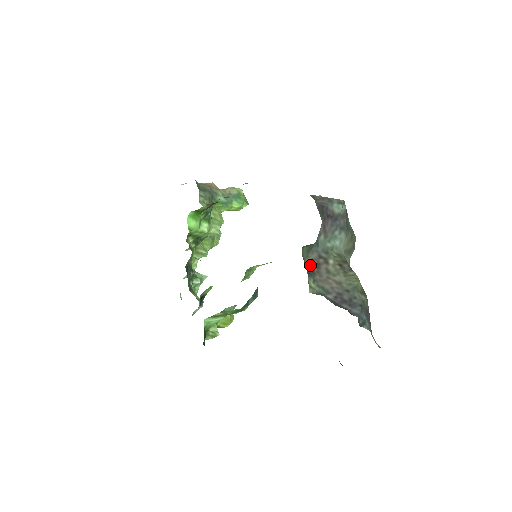
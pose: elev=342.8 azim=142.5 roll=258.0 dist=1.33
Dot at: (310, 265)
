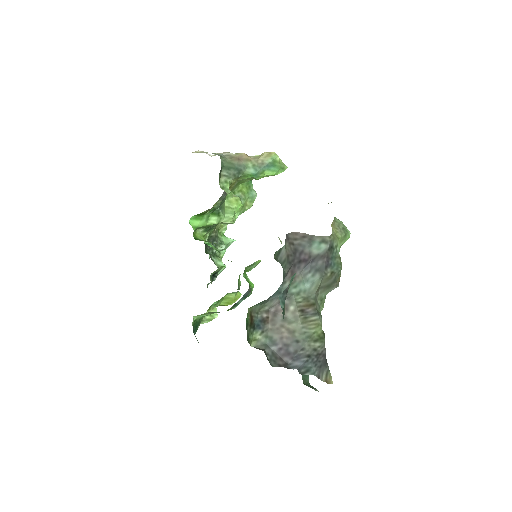
Dot at: (264, 314)
